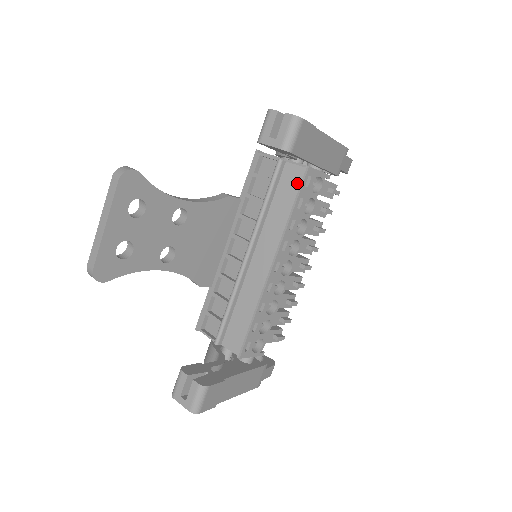
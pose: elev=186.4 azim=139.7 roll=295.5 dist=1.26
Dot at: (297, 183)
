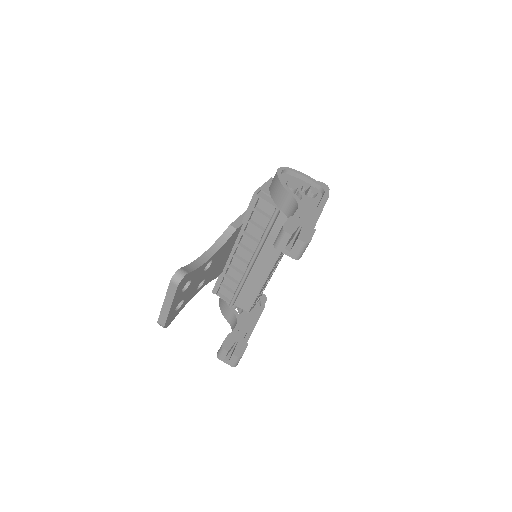
Dot at: occluded
